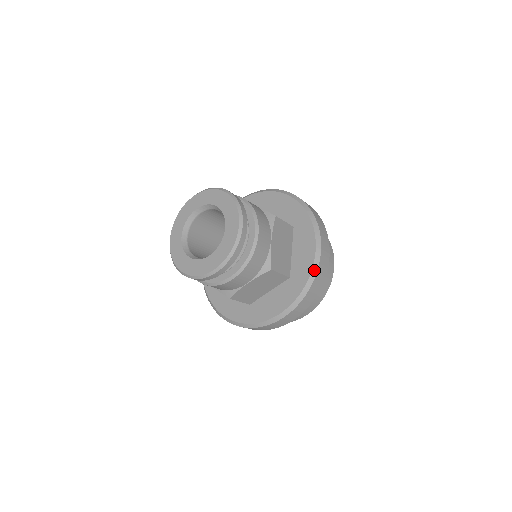
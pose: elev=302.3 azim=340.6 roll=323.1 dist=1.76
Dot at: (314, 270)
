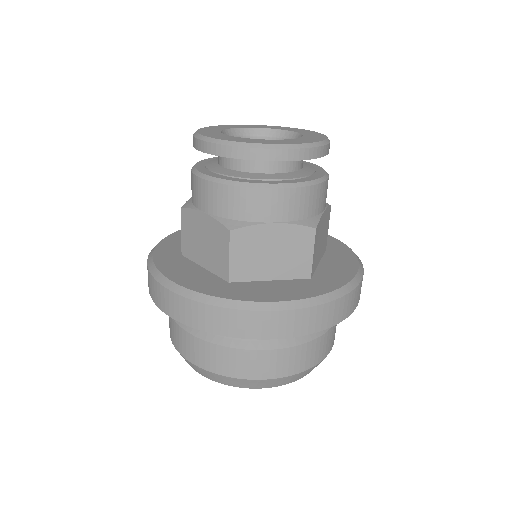
Dot at: occluded
